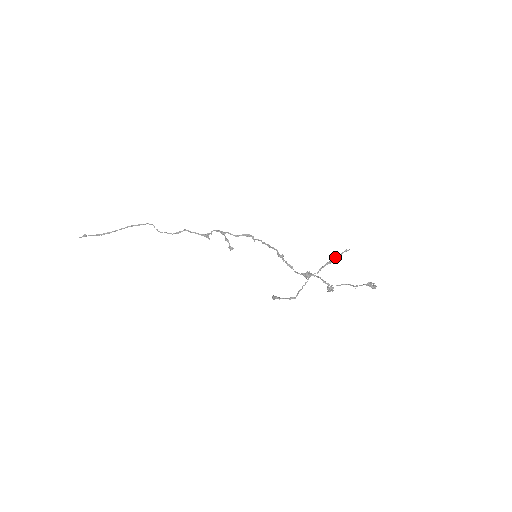
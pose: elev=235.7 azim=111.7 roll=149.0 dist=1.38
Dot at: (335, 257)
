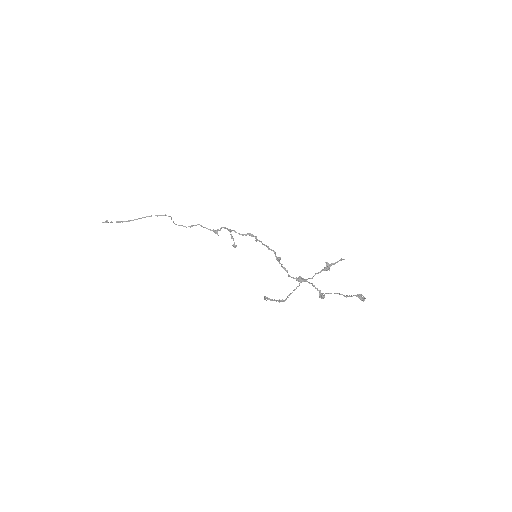
Dot at: (330, 265)
